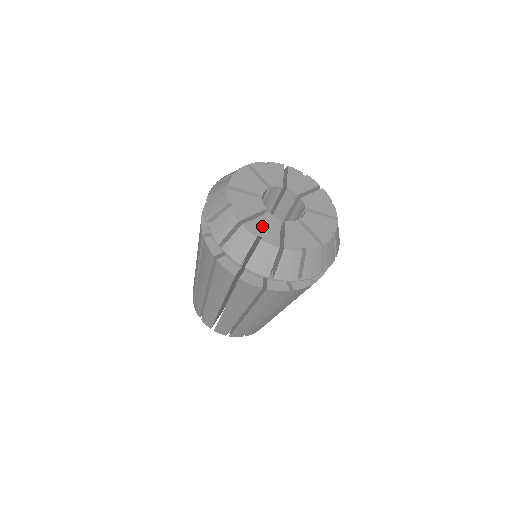
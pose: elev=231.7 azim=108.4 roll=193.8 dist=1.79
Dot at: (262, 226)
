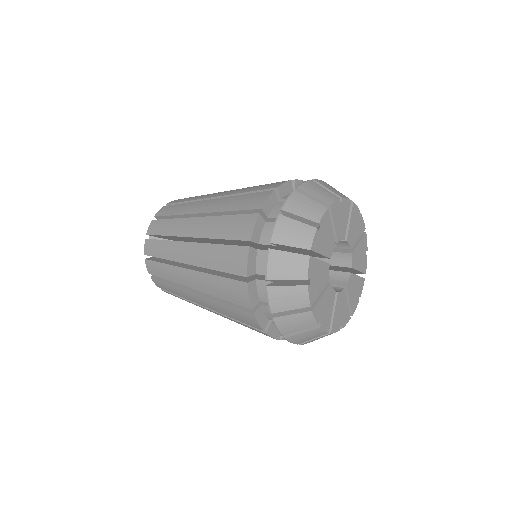
Dot at: (318, 272)
